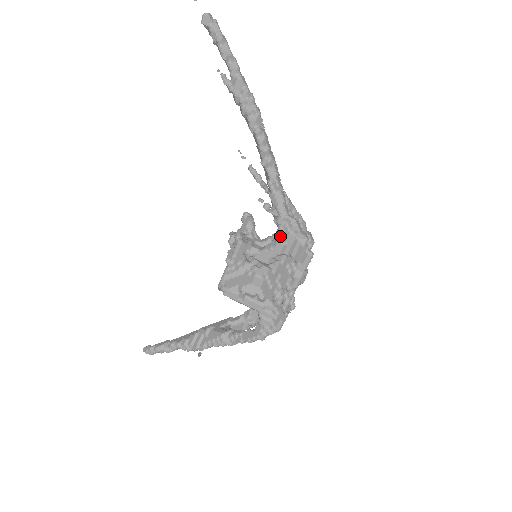
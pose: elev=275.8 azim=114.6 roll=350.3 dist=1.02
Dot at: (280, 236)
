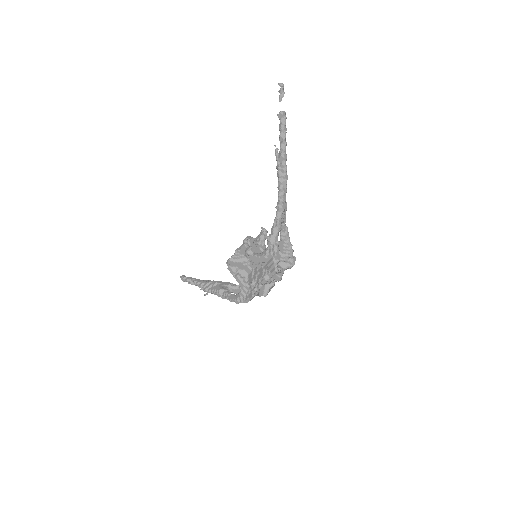
Dot at: (266, 252)
